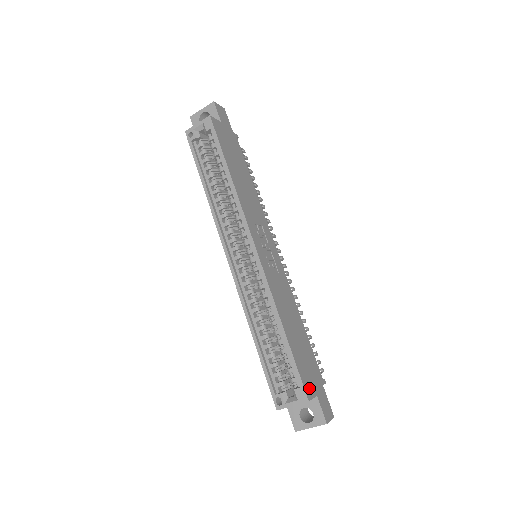
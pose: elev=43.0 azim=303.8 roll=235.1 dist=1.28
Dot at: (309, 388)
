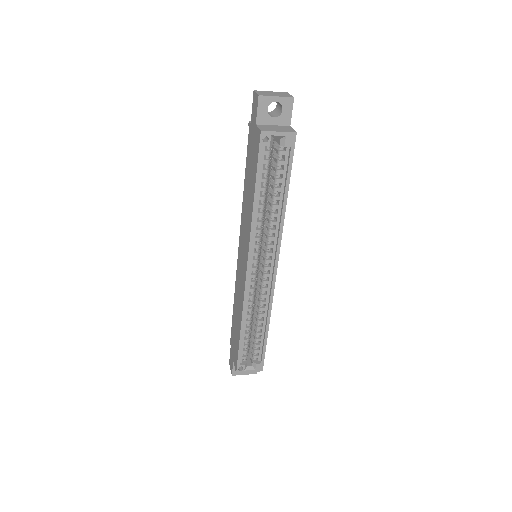
Dot at: occluded
